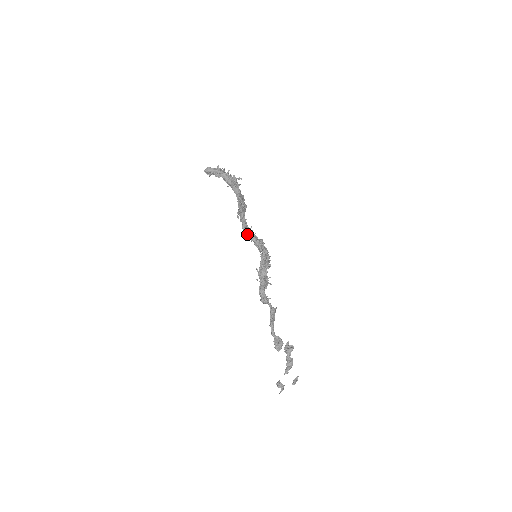
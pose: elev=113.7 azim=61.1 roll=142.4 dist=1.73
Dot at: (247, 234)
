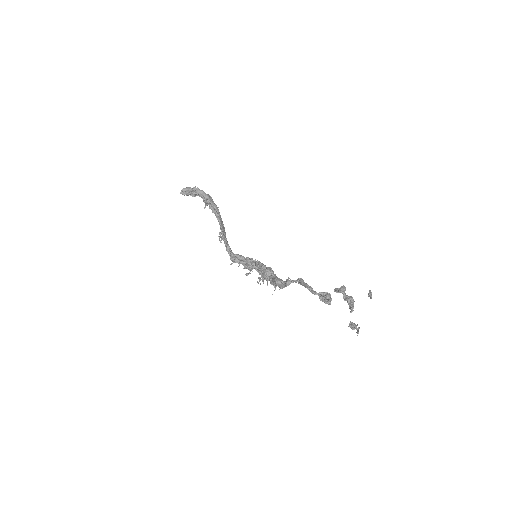
Dot at: (234, 255)
